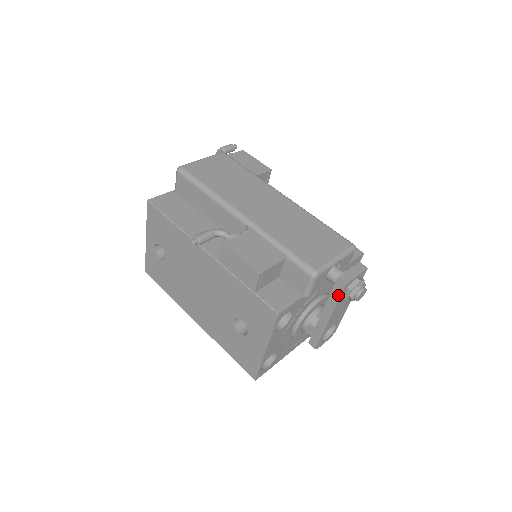
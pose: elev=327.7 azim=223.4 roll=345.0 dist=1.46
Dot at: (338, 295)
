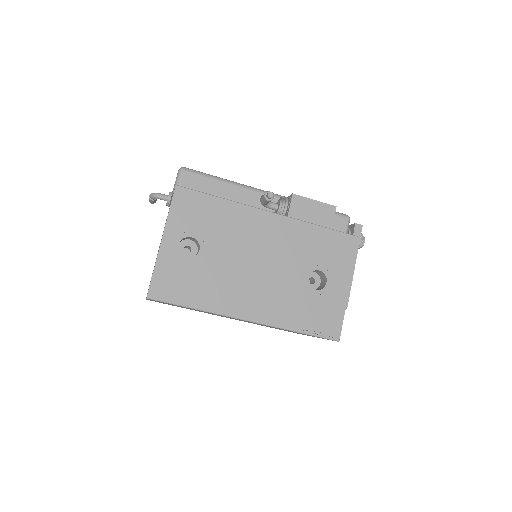
Dot at: (359, 238)
